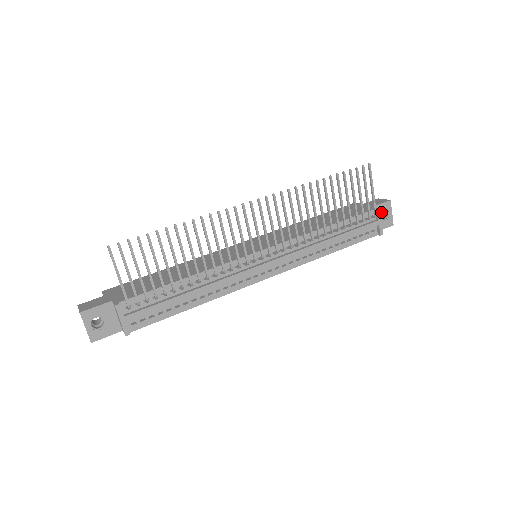
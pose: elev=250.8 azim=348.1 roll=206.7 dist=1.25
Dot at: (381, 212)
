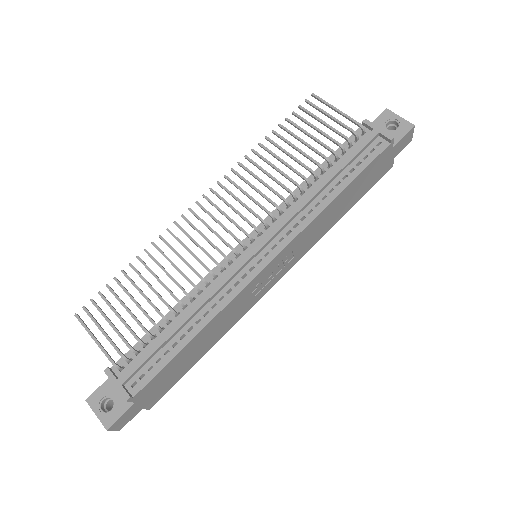
Dot at: (383, 125)
